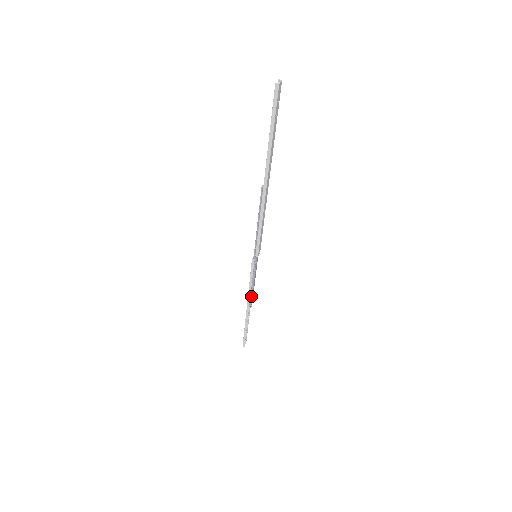
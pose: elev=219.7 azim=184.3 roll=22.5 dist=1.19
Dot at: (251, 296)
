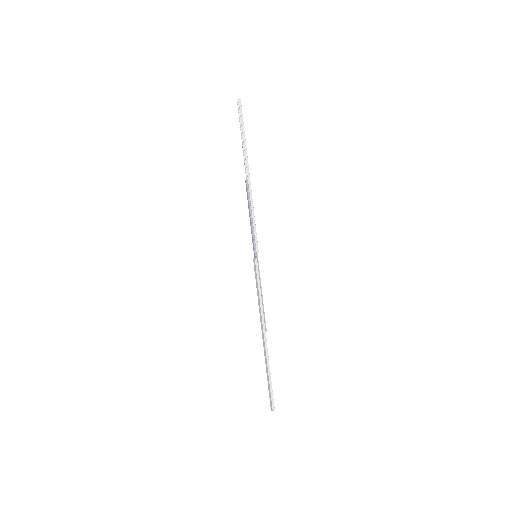
Dot at: (263, 313)
